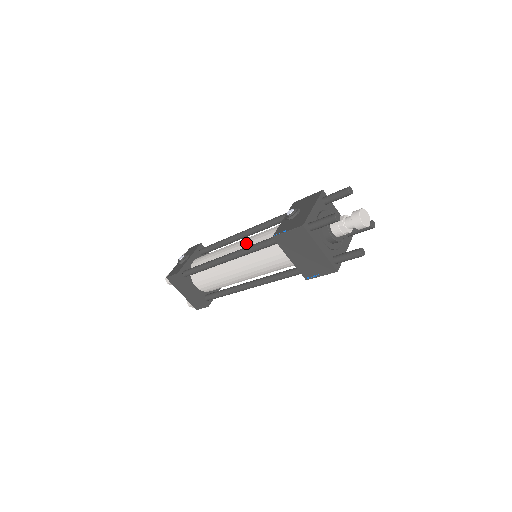
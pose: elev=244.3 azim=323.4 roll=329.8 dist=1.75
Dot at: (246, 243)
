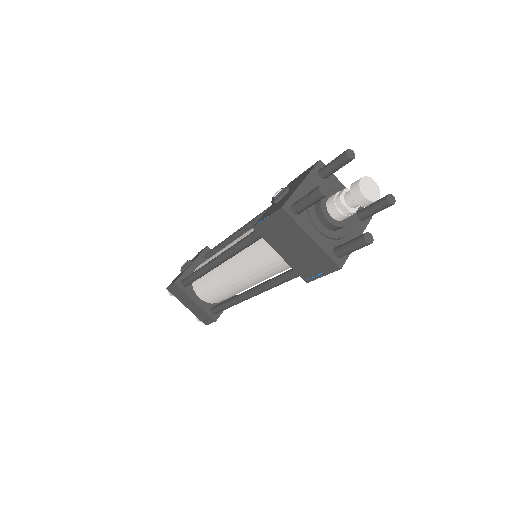
Dot at: (239, 240)
